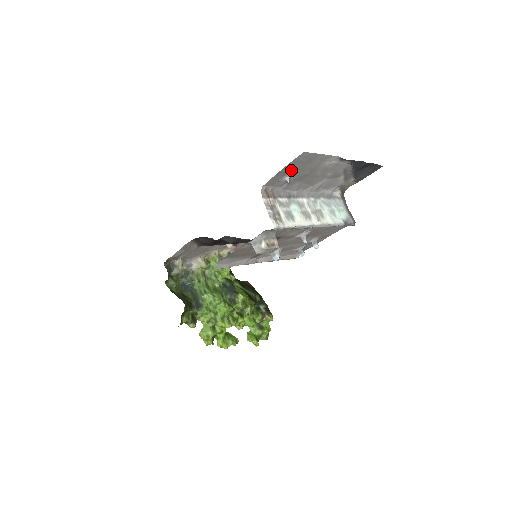
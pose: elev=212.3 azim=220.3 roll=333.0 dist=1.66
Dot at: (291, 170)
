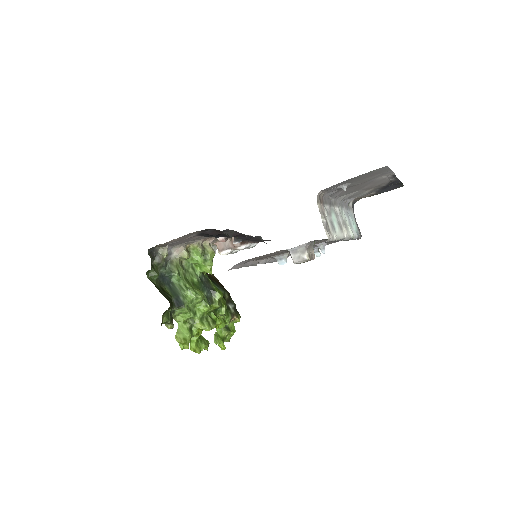
Dot at: (355, 179)
